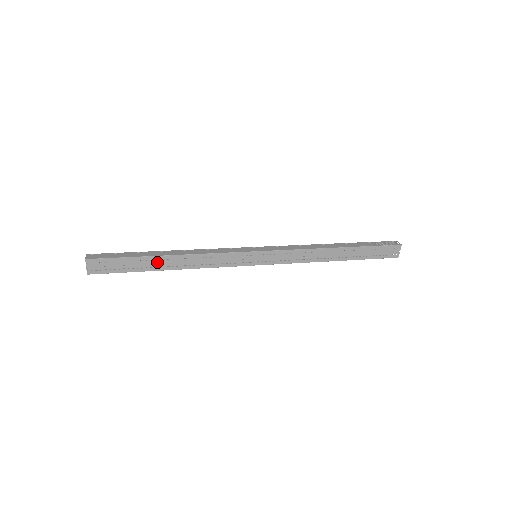
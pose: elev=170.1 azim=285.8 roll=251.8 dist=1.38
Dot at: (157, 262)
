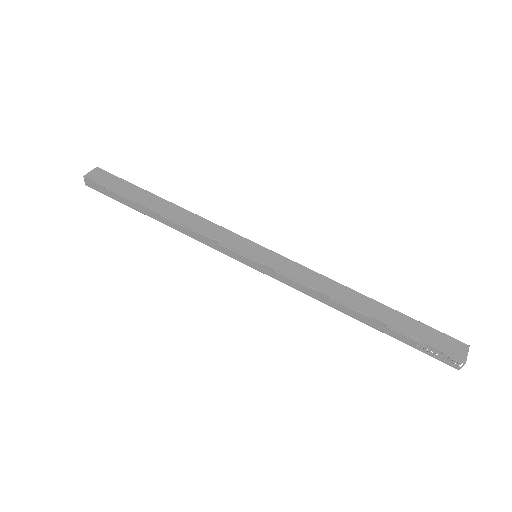
Dot at: occluded
